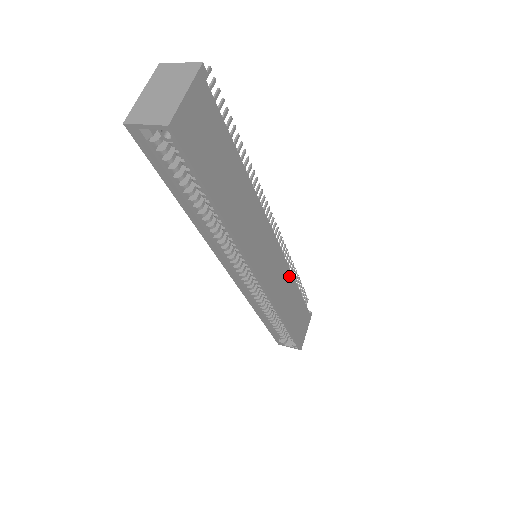
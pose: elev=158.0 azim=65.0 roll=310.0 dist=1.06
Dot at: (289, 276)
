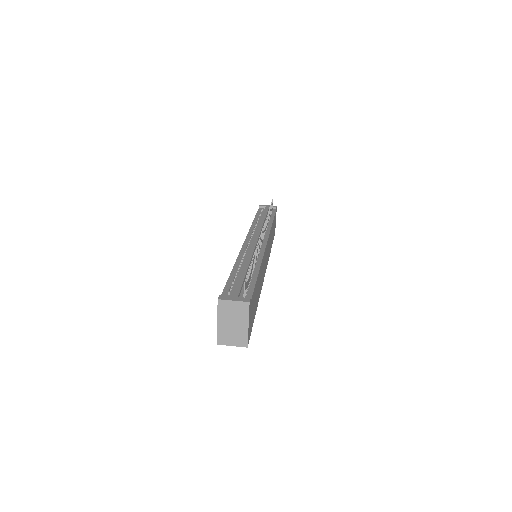
Dot at: (270, 233)
